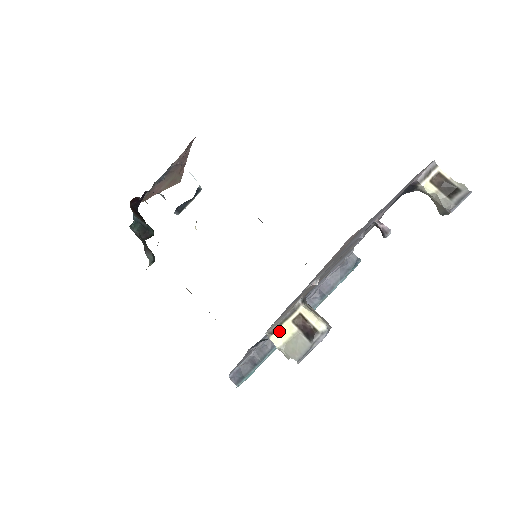
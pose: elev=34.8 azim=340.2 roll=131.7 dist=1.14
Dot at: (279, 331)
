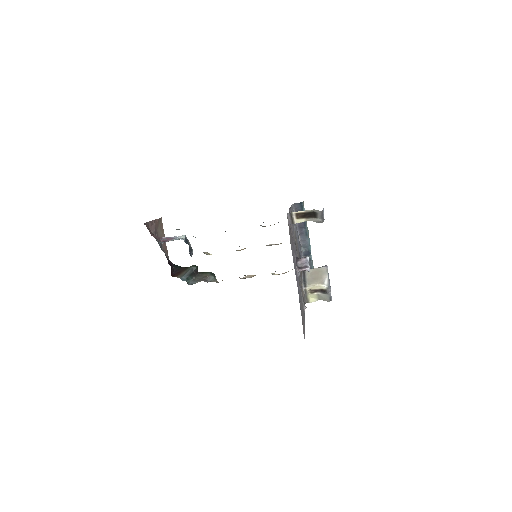
Dot at: (310, 298)
